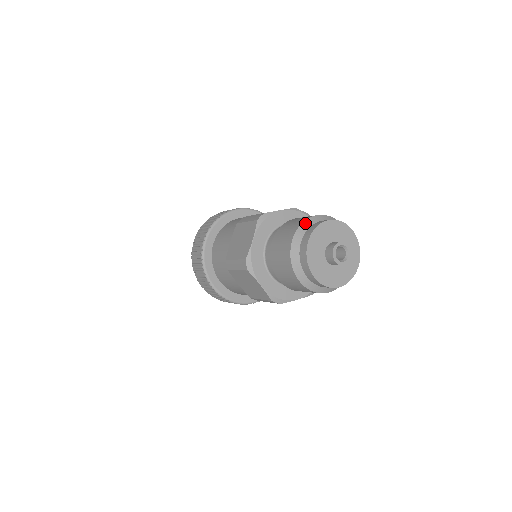
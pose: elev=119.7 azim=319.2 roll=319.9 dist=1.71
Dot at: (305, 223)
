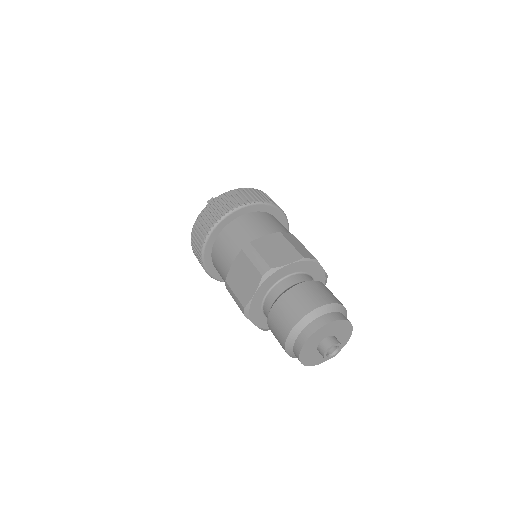
Dot at: (307, 317)
